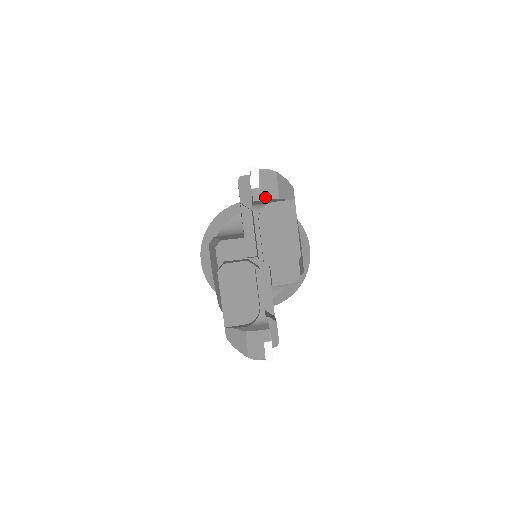
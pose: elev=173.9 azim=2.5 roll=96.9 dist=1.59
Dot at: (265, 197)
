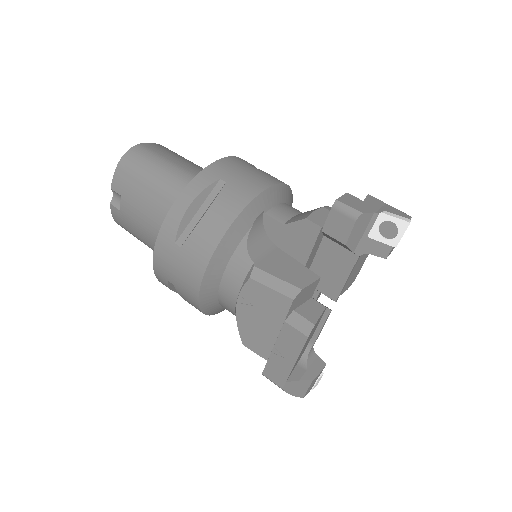
Dot at: occluded
